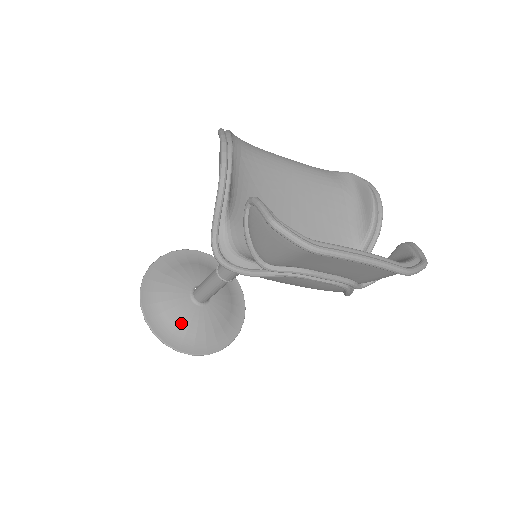
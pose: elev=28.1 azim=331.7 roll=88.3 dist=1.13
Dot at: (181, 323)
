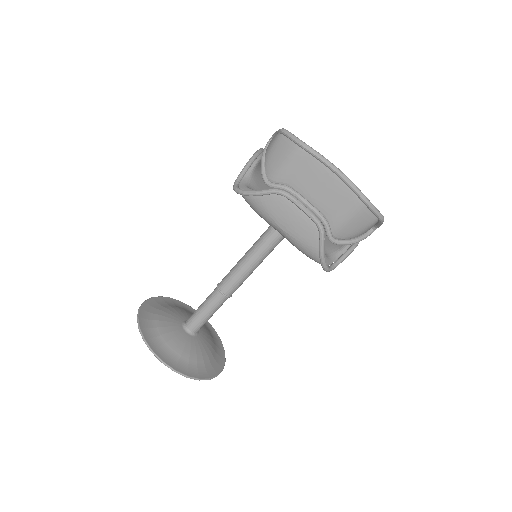
Dot at: (165, 334)
